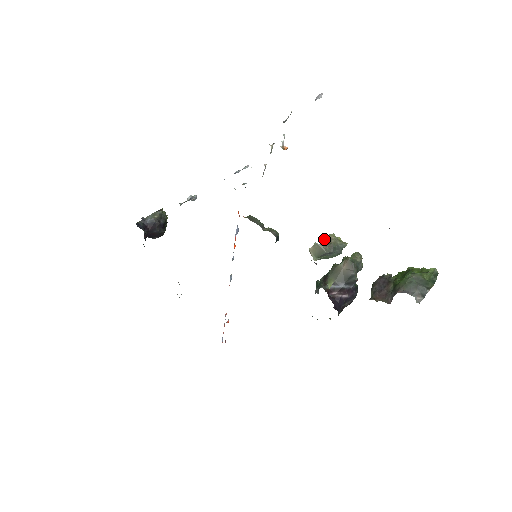
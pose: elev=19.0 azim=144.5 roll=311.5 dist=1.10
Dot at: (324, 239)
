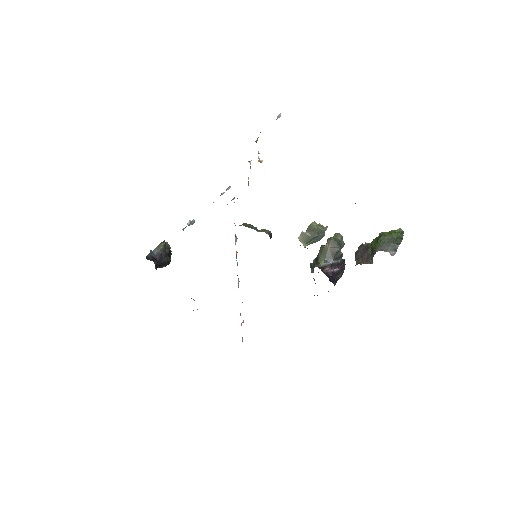
Dot at: (308, 228)
